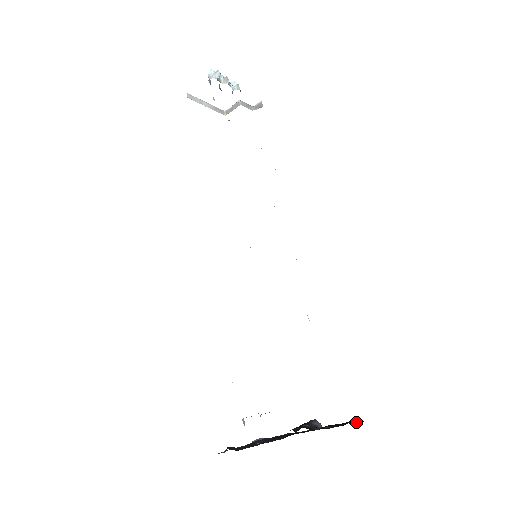
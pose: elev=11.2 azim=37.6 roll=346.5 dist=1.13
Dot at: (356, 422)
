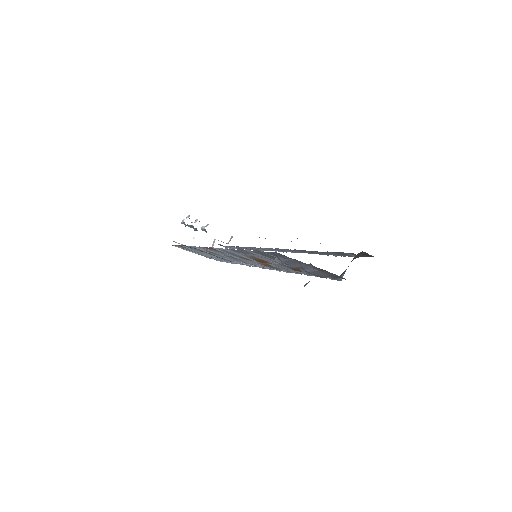
Dot at: occluded
